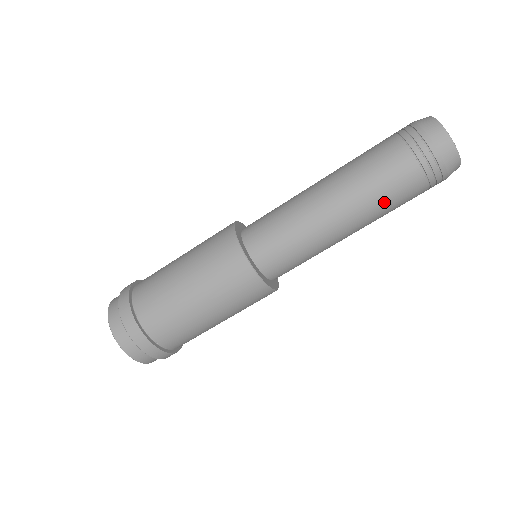
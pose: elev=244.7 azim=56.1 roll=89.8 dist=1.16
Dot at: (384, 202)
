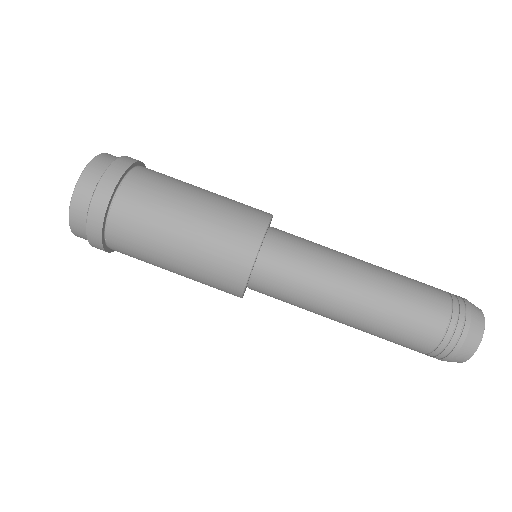
Dot at: (385, 337)
